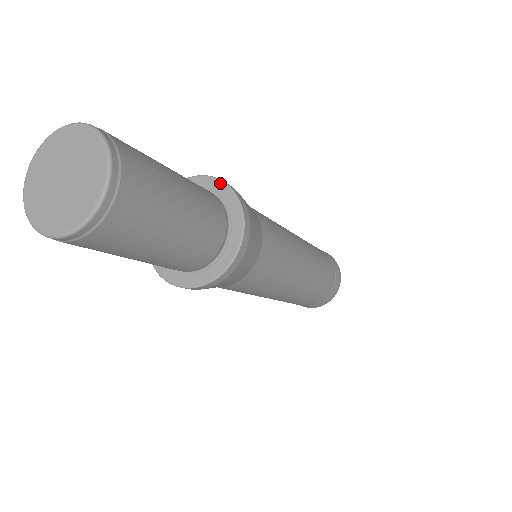
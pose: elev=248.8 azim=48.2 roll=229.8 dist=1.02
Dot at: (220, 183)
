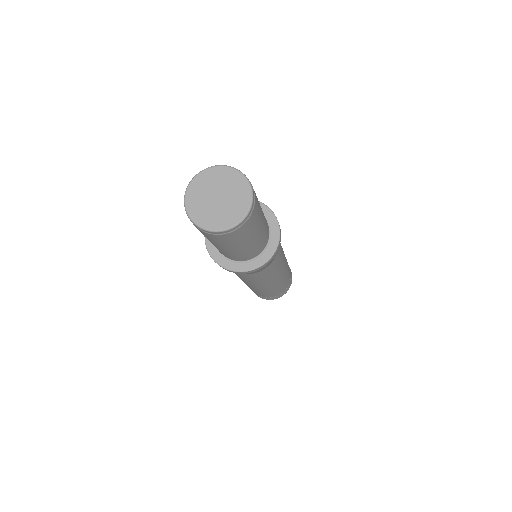
Dot at: (263, 205)
